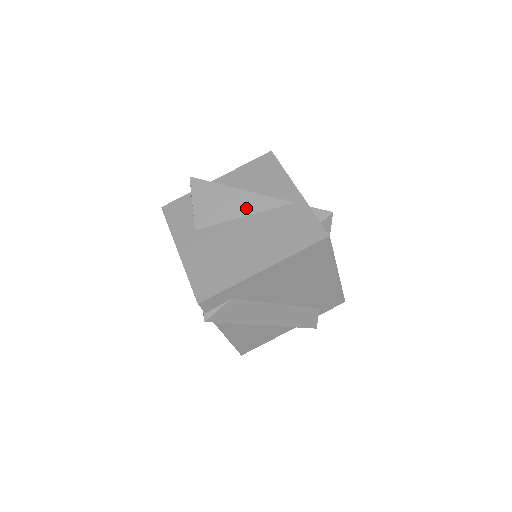
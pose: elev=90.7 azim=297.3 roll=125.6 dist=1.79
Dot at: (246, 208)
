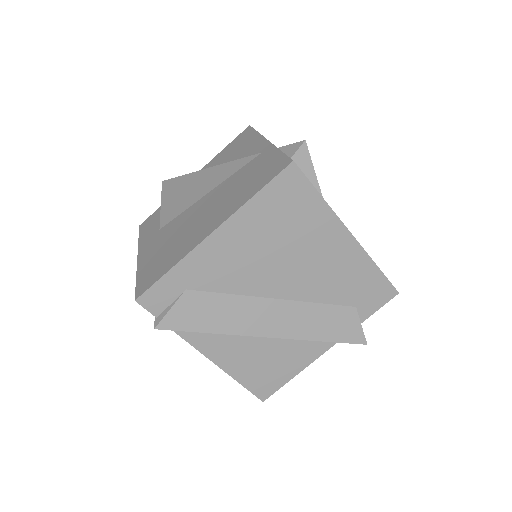
Dot at: (210, 184)
